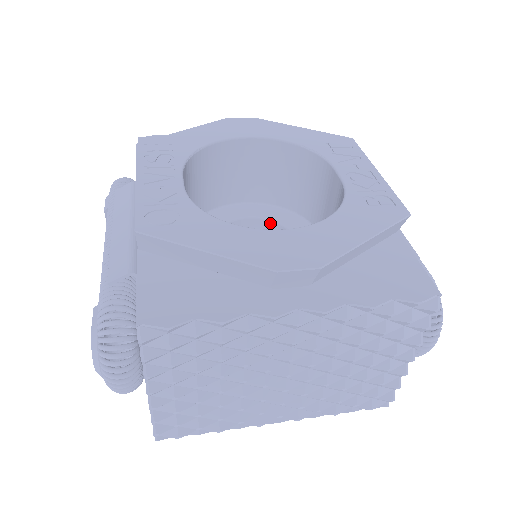
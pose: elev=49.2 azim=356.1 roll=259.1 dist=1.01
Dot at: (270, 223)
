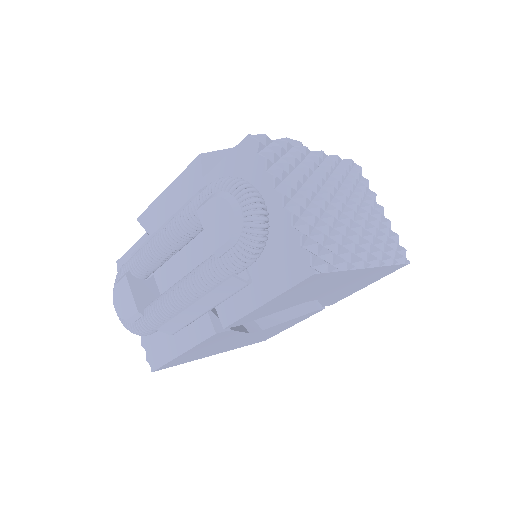
Dot at: occluded
